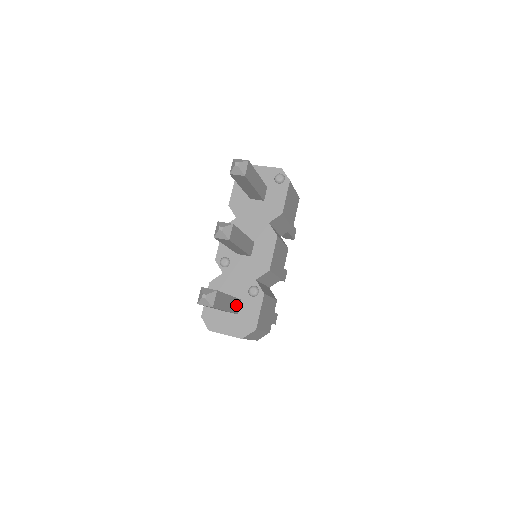
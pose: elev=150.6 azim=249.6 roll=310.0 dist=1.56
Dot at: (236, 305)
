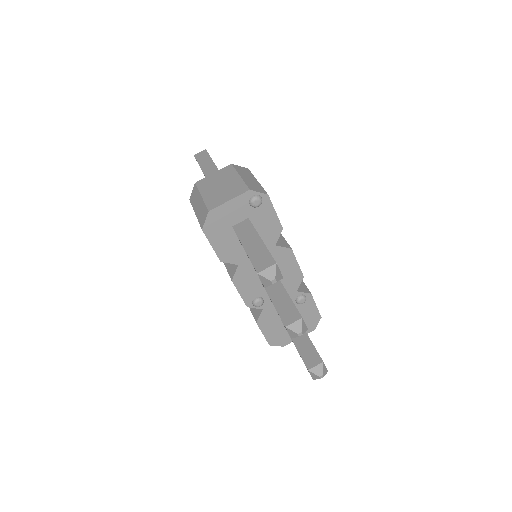
Dot at: occluded
